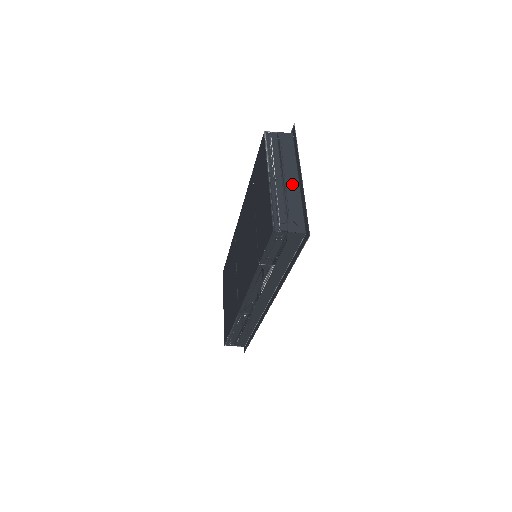
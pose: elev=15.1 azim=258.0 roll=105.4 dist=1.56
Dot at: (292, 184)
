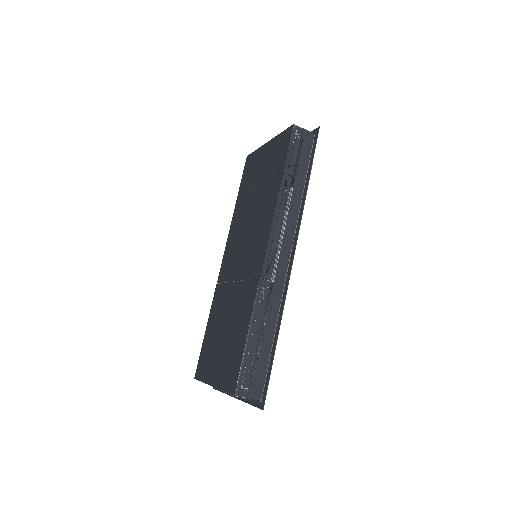
Dot at: occluded
